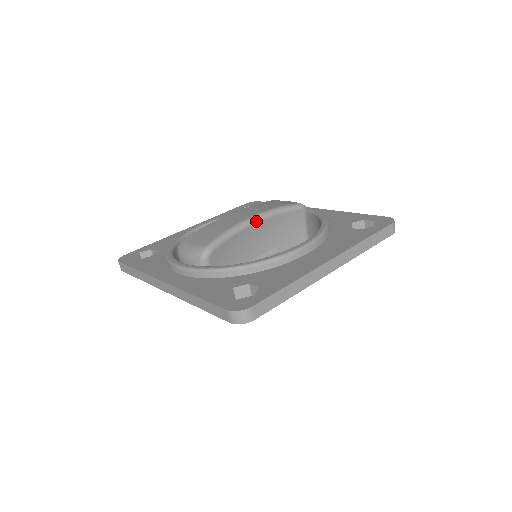
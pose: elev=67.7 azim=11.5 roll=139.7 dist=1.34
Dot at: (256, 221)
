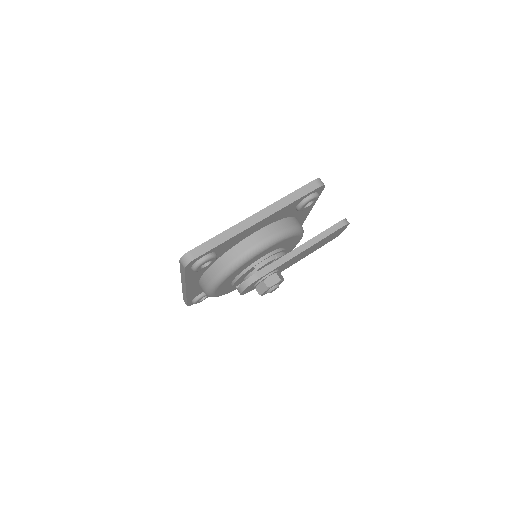
Dot at: occluded
